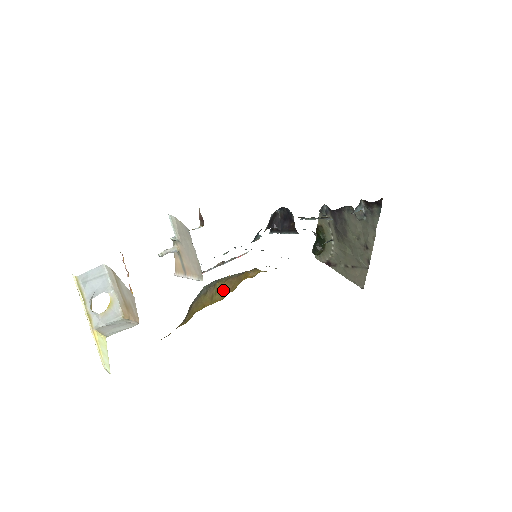
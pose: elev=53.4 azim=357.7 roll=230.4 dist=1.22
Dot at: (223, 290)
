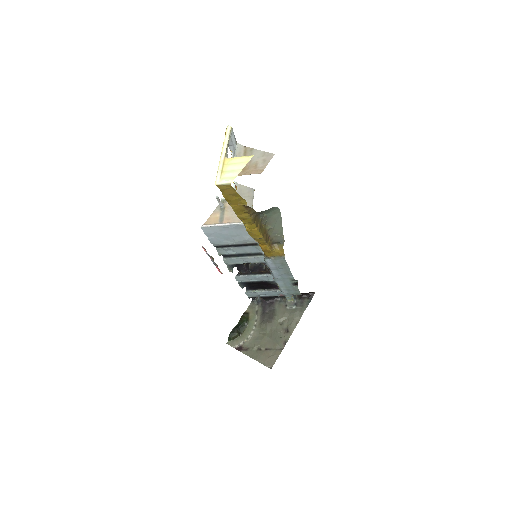
Dot at: (264, 233)
